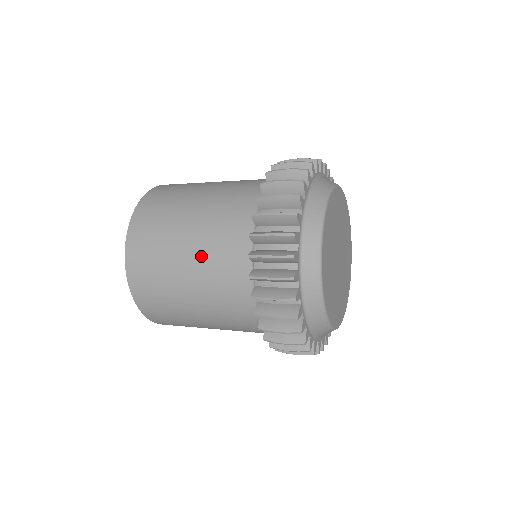
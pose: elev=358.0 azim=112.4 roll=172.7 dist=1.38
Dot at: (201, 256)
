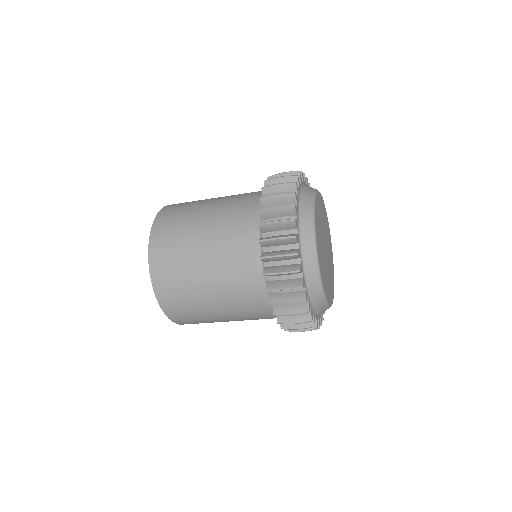
Dot at: (220, 276)
